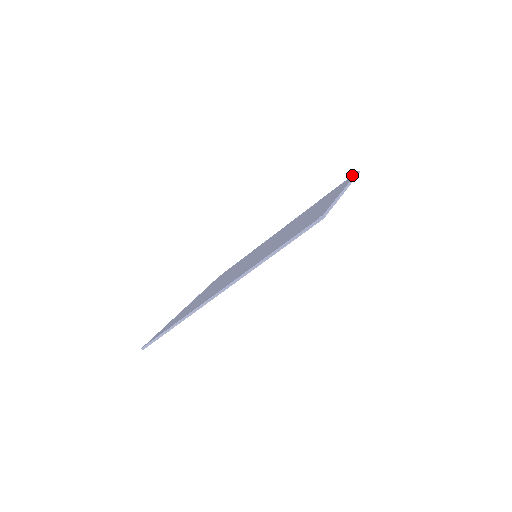
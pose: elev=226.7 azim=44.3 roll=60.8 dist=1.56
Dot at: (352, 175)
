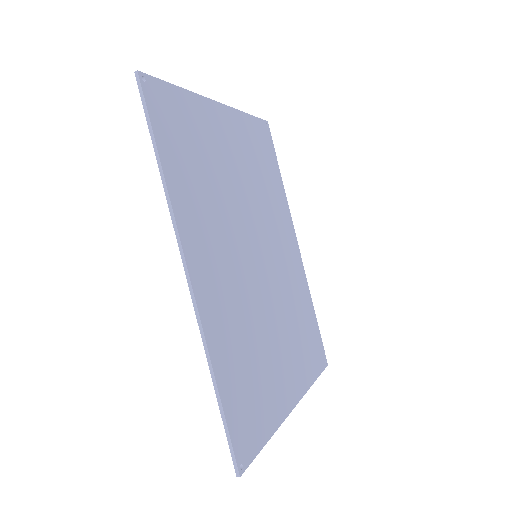
Dot at: occluded
